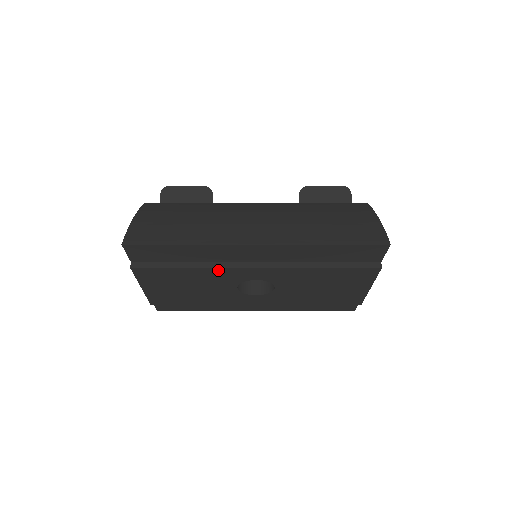
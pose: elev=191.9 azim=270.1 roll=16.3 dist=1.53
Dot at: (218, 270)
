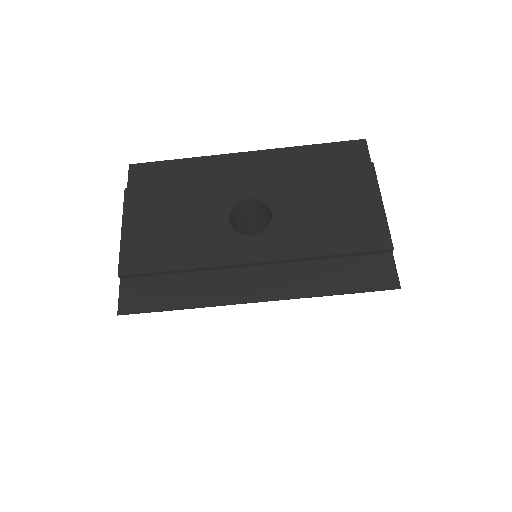
Dot at: (210, 184)
